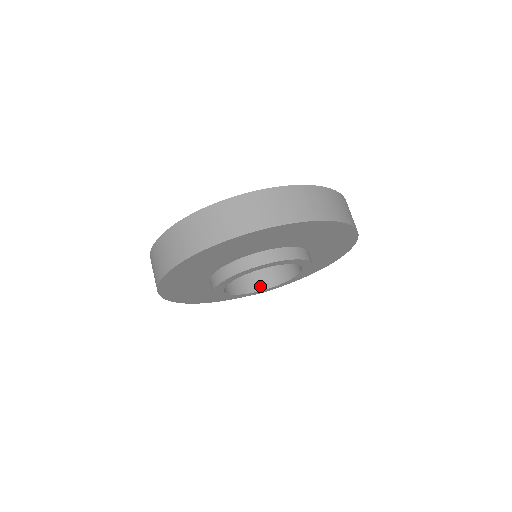
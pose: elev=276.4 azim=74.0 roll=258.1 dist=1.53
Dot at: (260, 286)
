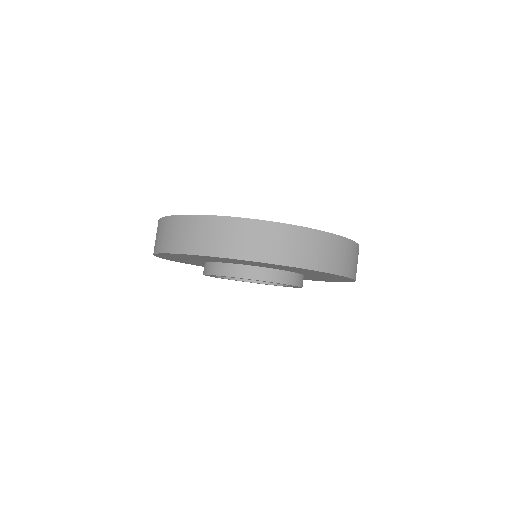
Dot at: occluded
